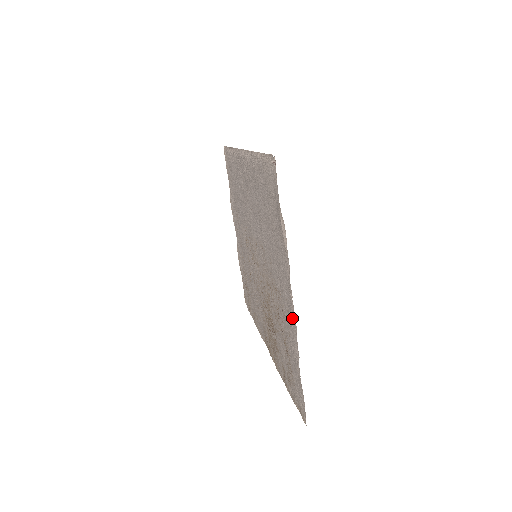
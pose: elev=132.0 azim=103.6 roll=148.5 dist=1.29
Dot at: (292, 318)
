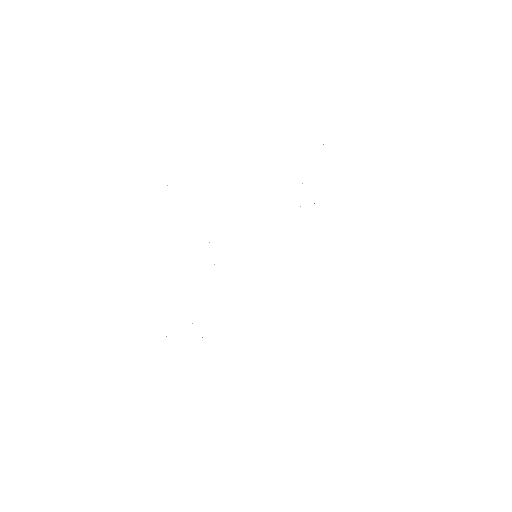
Dot at: occluded
